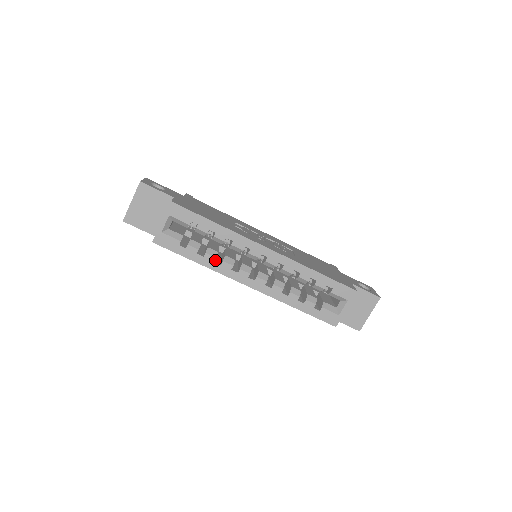
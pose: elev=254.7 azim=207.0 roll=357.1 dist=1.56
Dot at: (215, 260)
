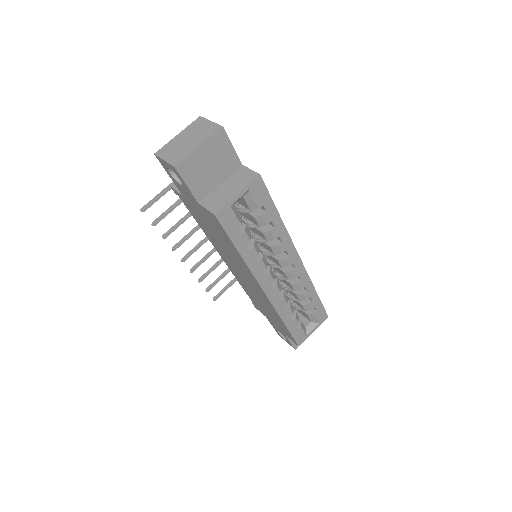
Dot at: occluded
